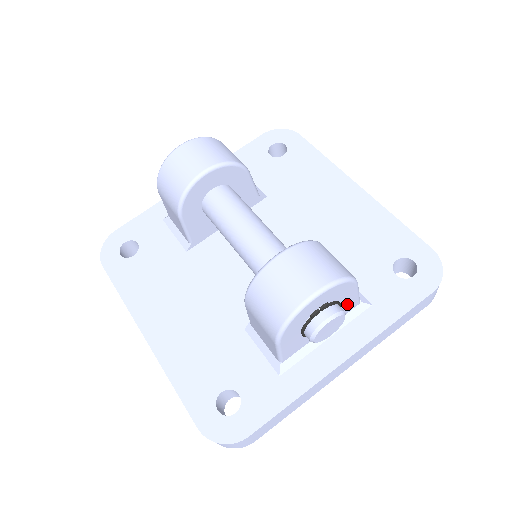
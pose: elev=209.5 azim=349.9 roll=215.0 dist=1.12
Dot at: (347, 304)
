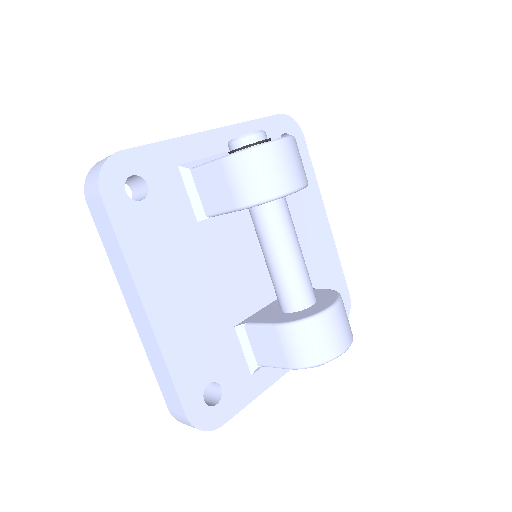
Dot at: occluded
